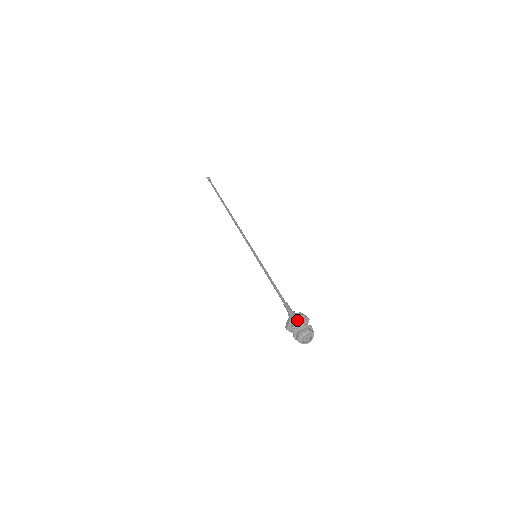
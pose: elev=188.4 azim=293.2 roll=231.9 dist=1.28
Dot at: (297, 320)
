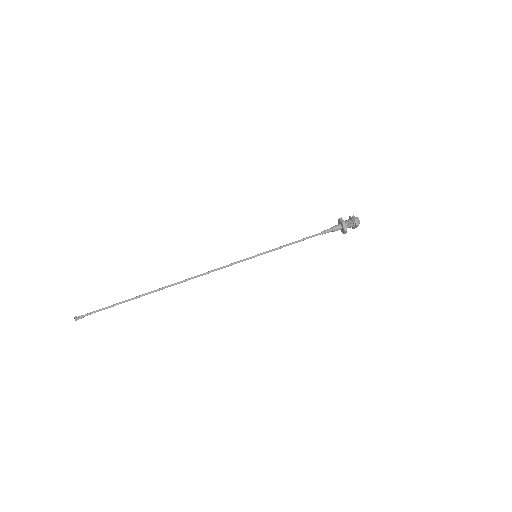
Dot at: occluded
